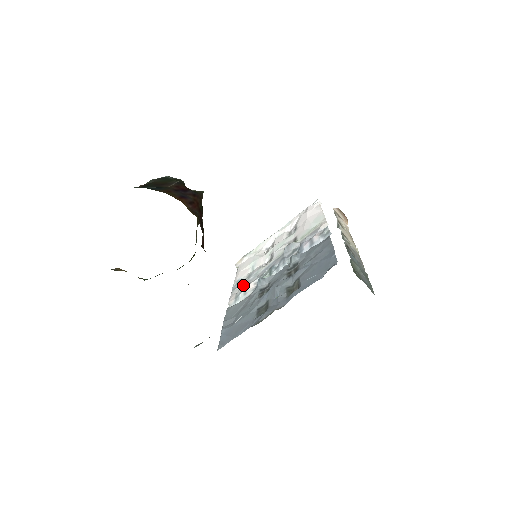
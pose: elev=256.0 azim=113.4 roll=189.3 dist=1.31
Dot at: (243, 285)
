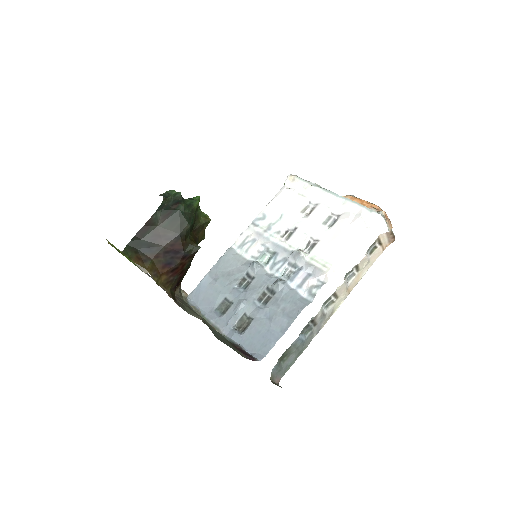
Dot at: (257, 234)
